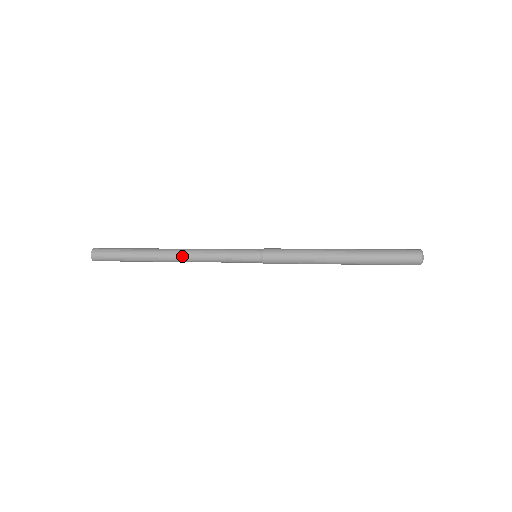
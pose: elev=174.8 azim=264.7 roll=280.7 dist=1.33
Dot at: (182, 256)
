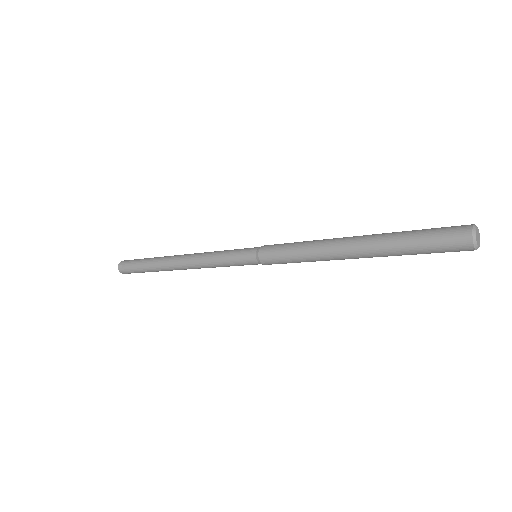
Dot at: (185, 258)
